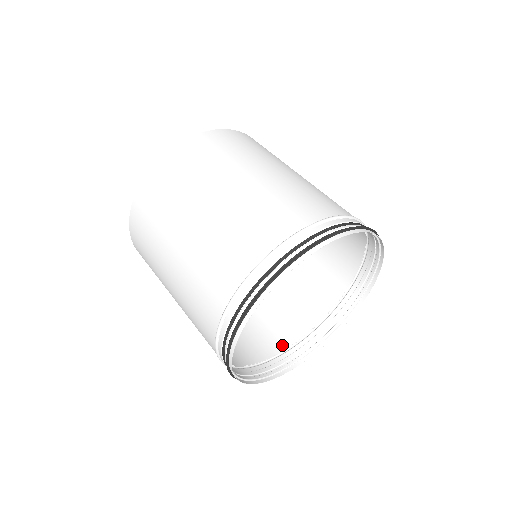
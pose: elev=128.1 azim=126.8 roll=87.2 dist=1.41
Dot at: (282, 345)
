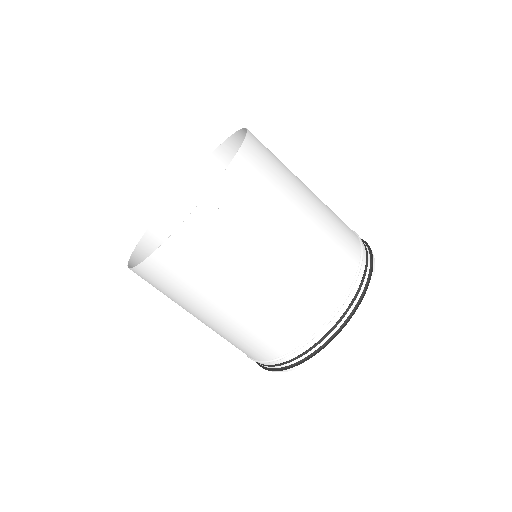
Dot at: occluded
